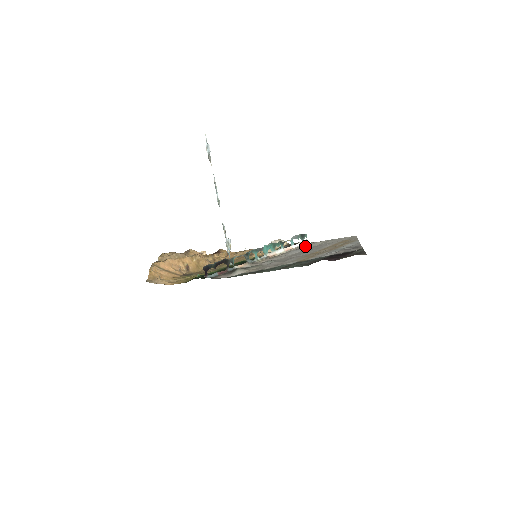
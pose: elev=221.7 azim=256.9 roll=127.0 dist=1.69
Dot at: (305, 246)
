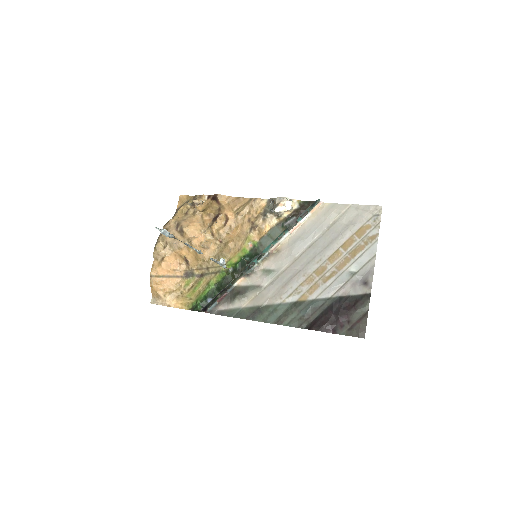
Dot at: (315, 223)
